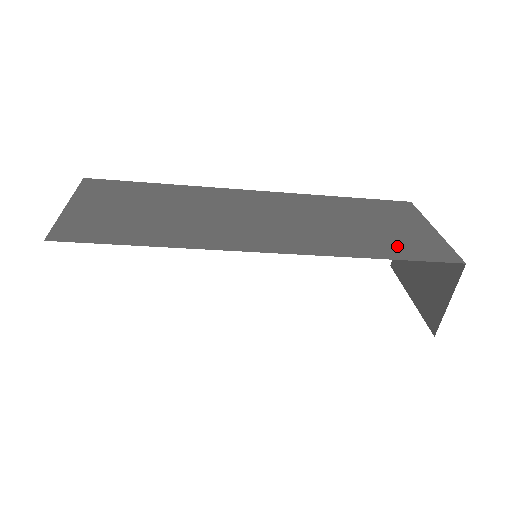
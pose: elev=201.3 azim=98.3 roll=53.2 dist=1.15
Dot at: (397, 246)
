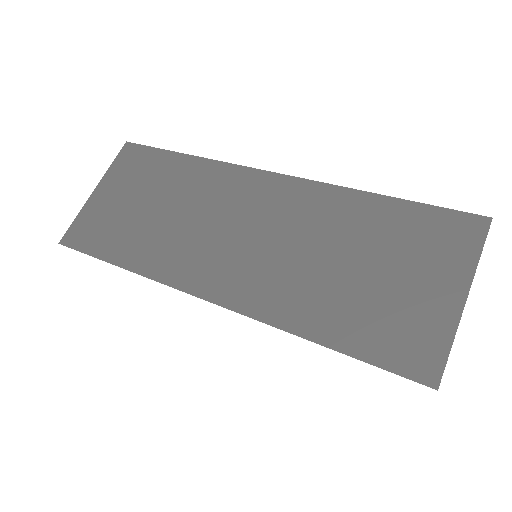
Dot at: (364, 325)
